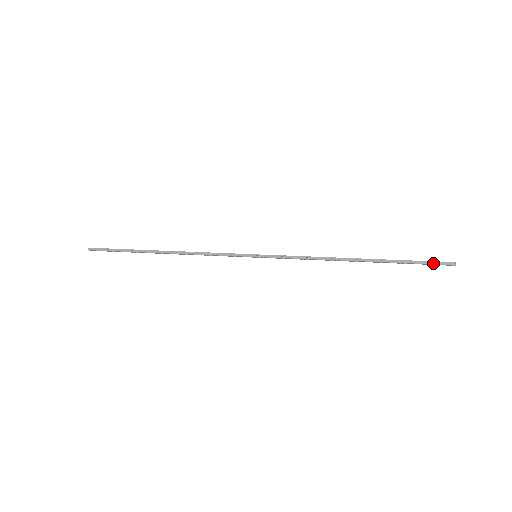
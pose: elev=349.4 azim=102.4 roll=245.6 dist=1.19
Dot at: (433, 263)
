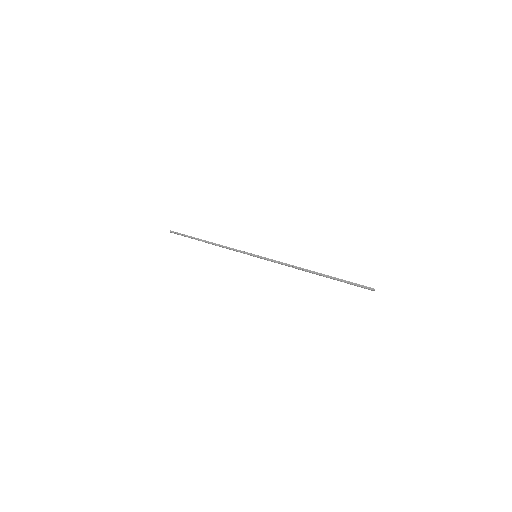
Dot at: (360, 285)
